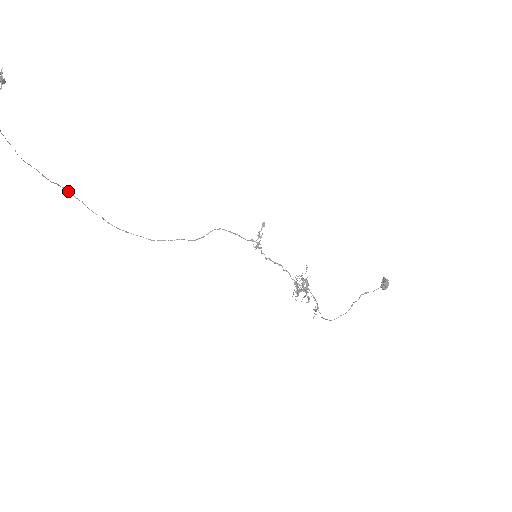
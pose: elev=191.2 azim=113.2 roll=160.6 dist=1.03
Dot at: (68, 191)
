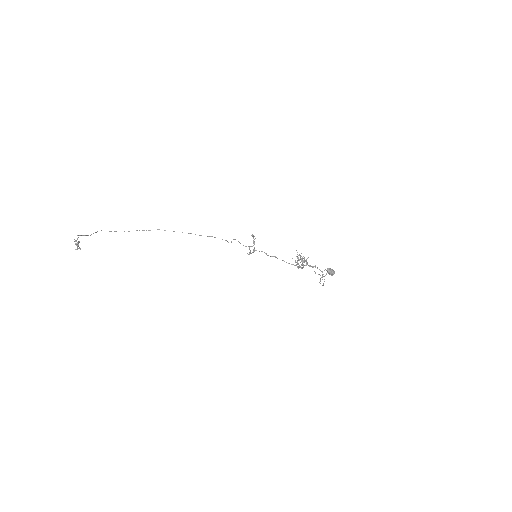
Dot at: occluded
